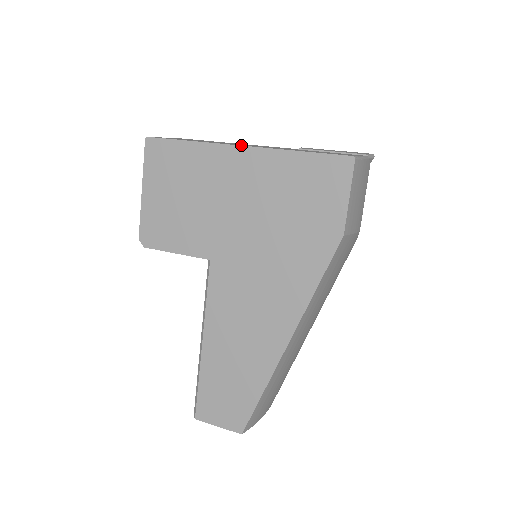
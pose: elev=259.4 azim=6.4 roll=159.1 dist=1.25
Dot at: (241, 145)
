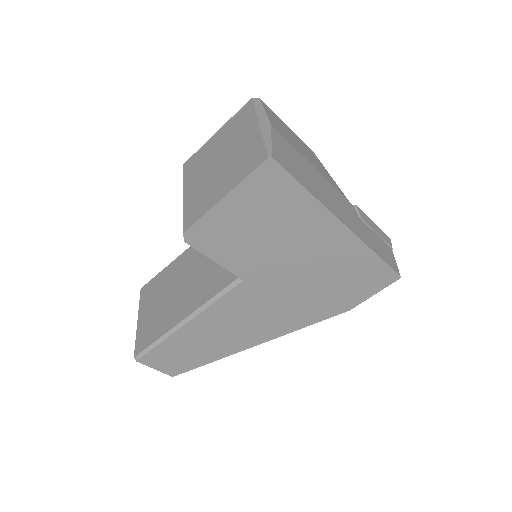
Dot at: (345, 224)
